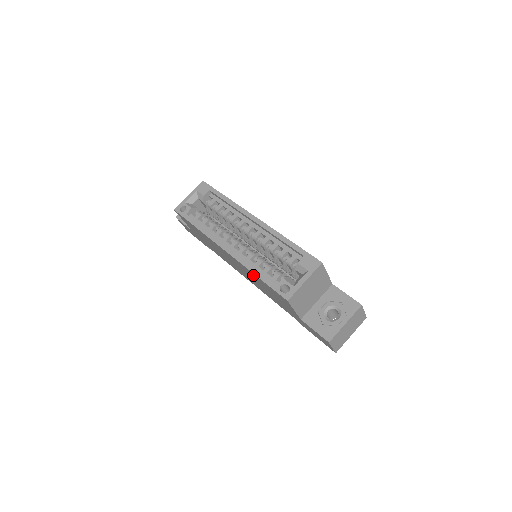
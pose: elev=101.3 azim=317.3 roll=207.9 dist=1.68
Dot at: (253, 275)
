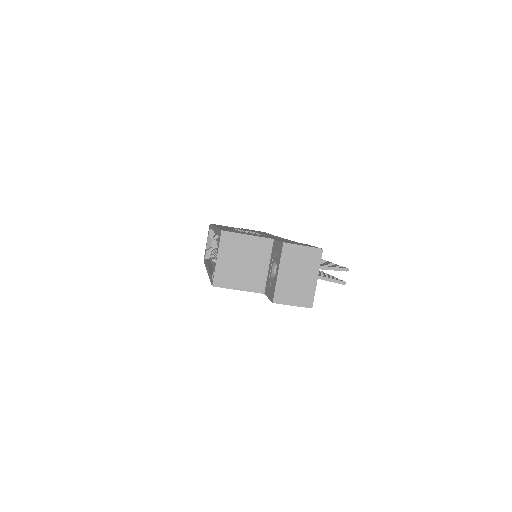
Dot at: occluded
